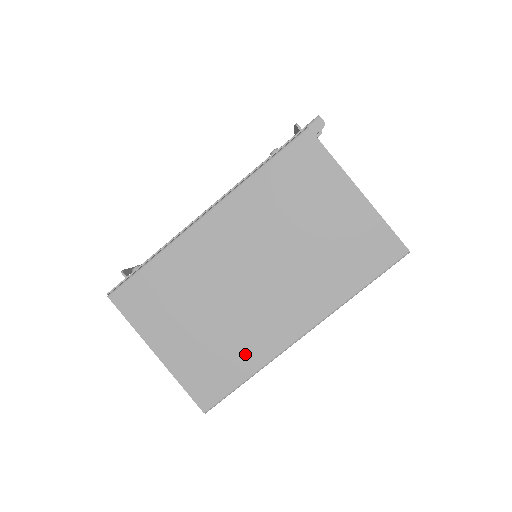
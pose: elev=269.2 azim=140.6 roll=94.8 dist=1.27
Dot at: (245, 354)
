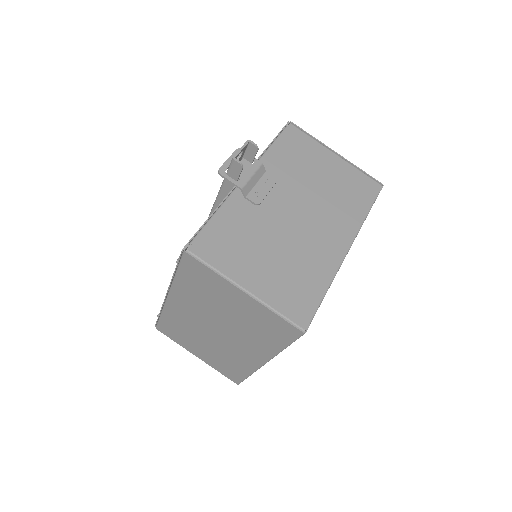
Dot at: (239, 366)
